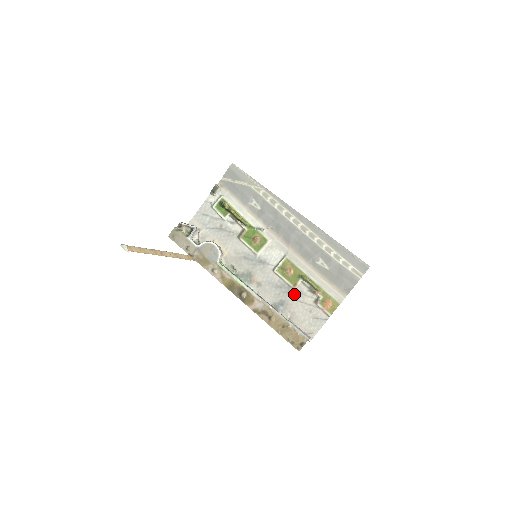
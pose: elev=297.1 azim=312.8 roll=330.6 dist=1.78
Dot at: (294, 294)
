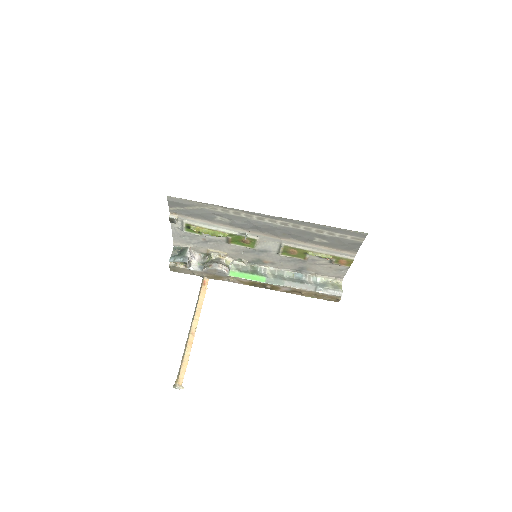
Dot at: (308, 262)
